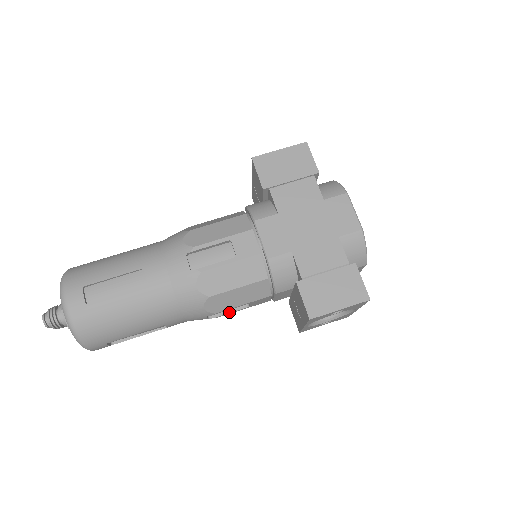
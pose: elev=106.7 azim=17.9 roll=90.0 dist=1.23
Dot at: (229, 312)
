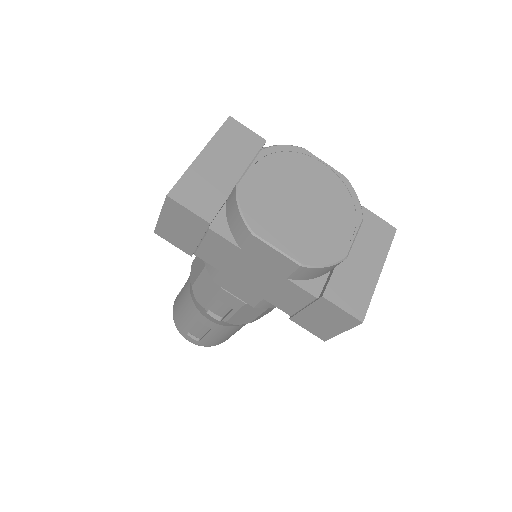
Dot at: occluded
